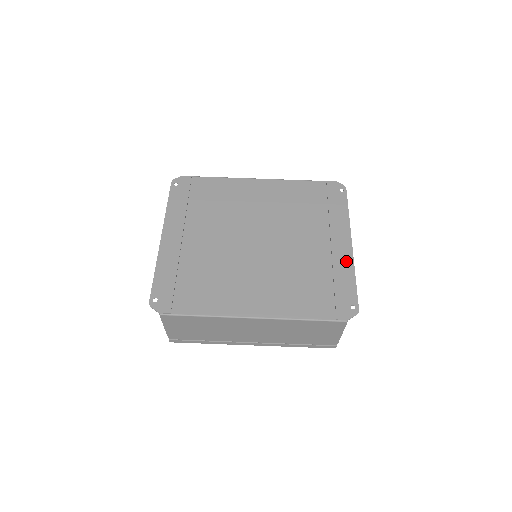
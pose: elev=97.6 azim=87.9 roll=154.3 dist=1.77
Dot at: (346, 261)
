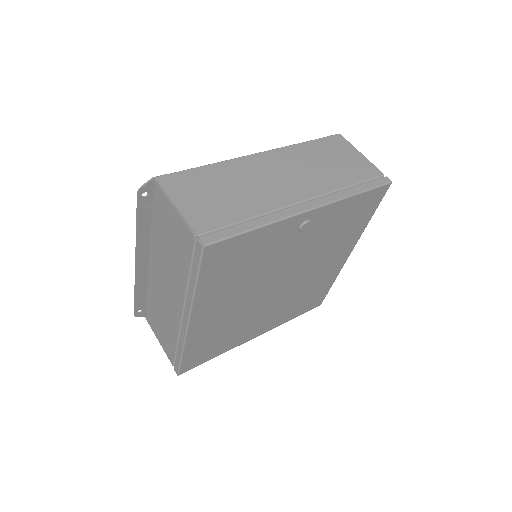
Dot at: occluded
